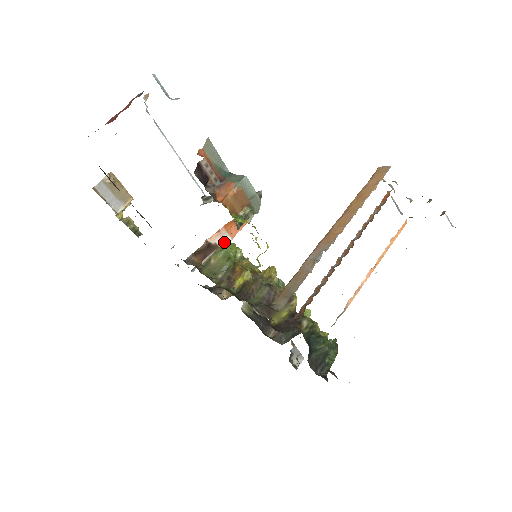
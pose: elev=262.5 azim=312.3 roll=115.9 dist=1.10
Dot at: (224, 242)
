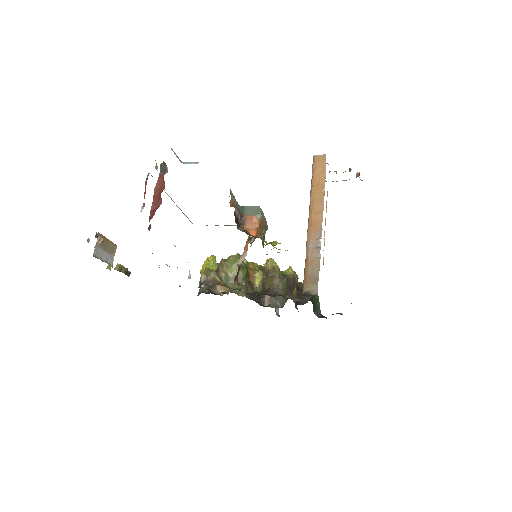
Dot at: (243, 259)
